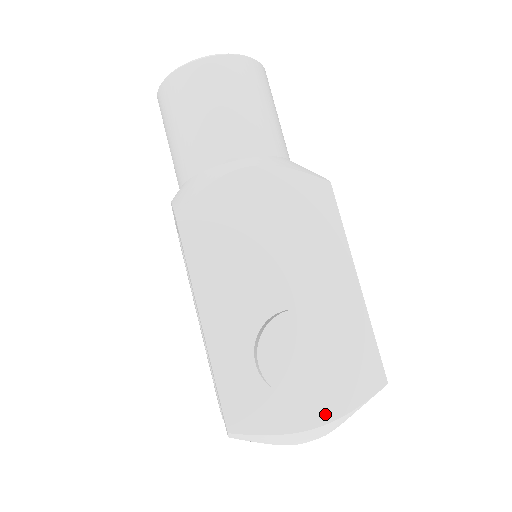
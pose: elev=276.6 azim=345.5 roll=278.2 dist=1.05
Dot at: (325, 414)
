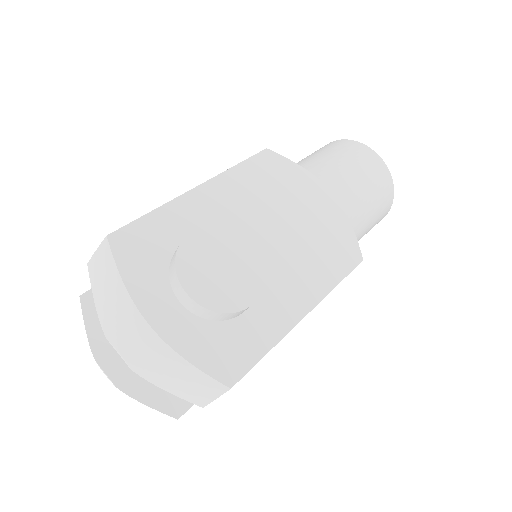
Dot at: (168, 329)
